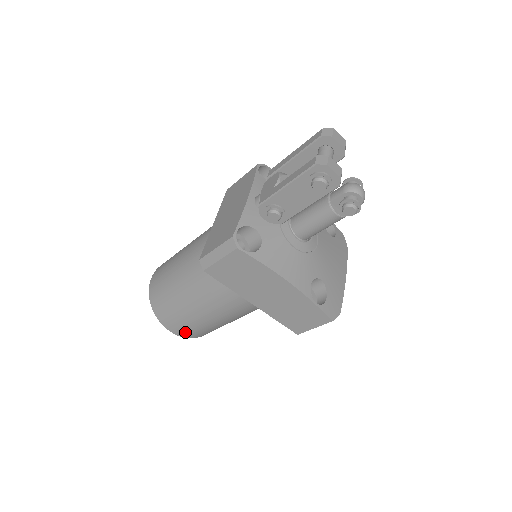
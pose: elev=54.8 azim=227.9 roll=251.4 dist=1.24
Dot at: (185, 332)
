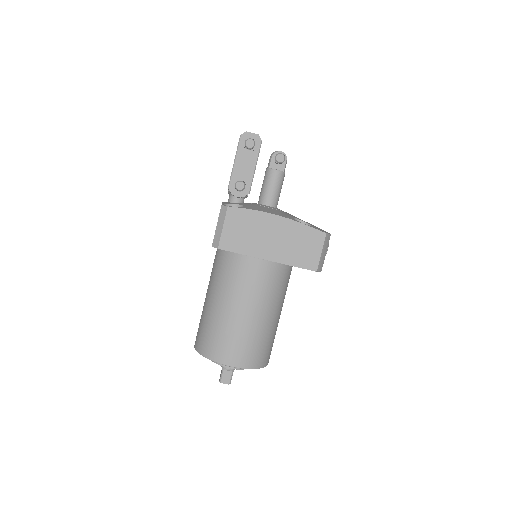
Dot at: (241, 356)
